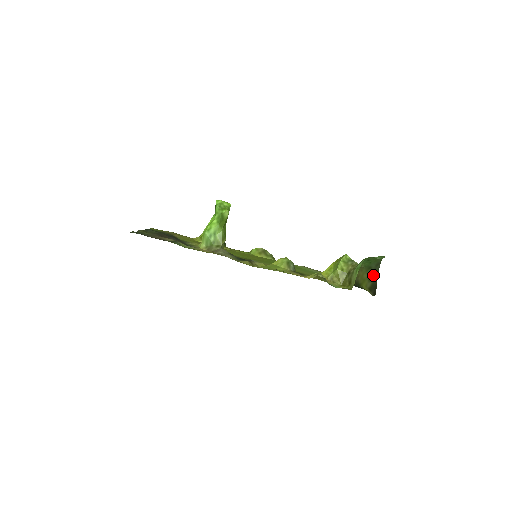
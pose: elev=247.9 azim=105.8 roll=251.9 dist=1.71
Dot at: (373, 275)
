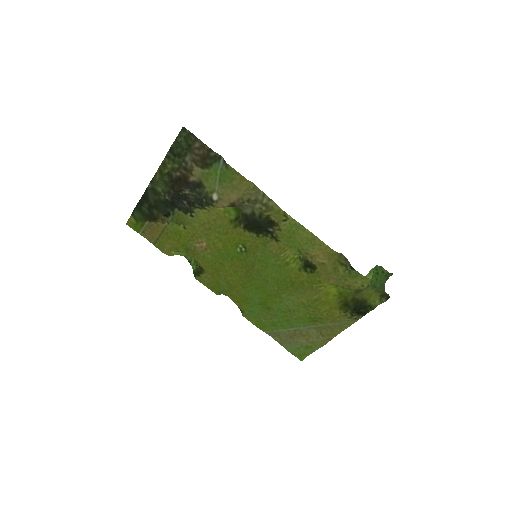
Dot at: (380, 290)
